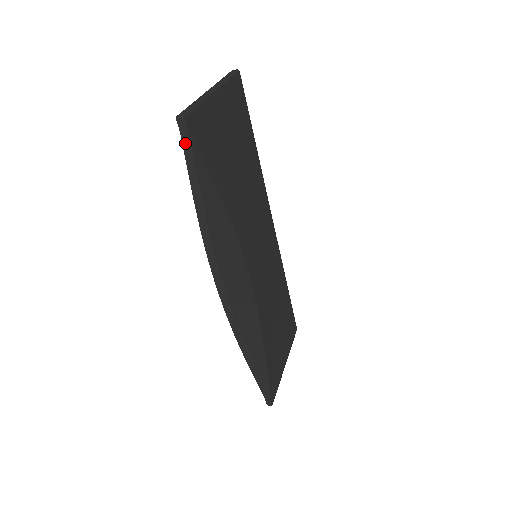
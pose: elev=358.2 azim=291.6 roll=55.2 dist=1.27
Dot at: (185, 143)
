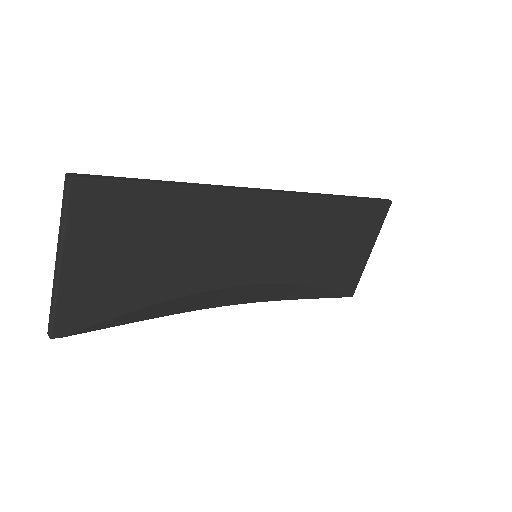
Dot at: (76, 331)
